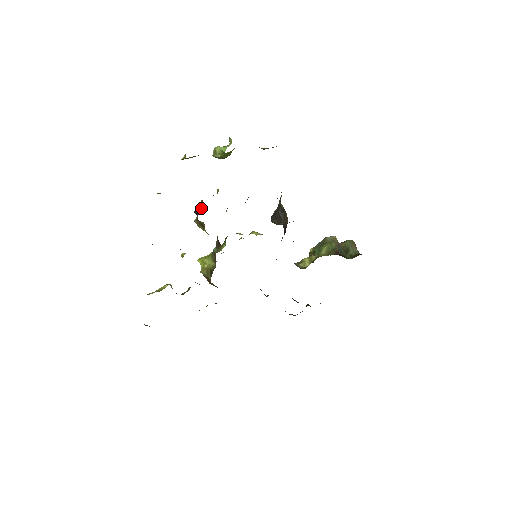
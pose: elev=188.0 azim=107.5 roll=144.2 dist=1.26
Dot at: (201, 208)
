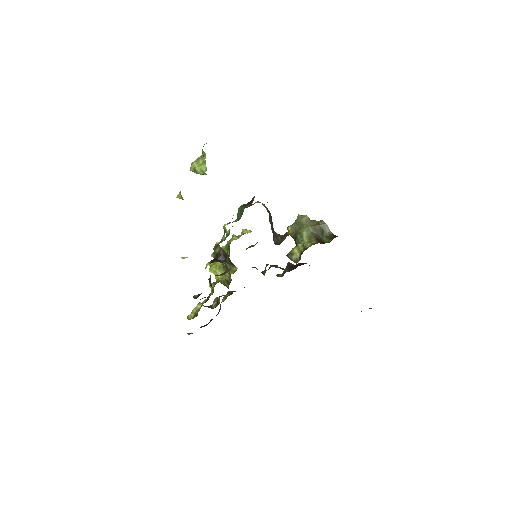
Dot at: (222, 254)
